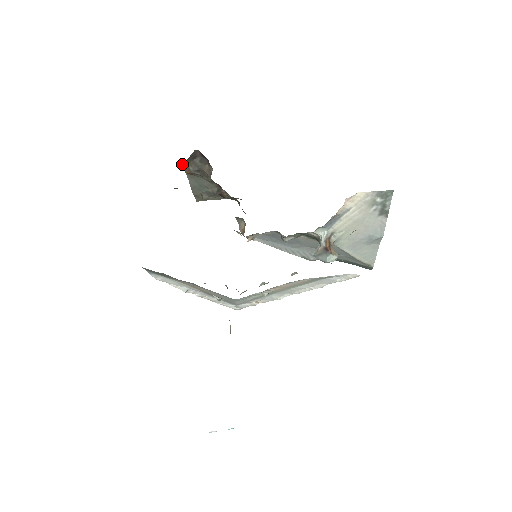
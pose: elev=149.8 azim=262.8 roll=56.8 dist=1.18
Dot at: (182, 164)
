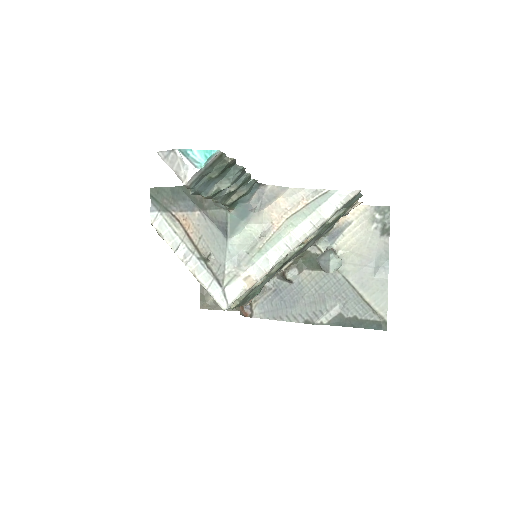
Dot at: occluded
